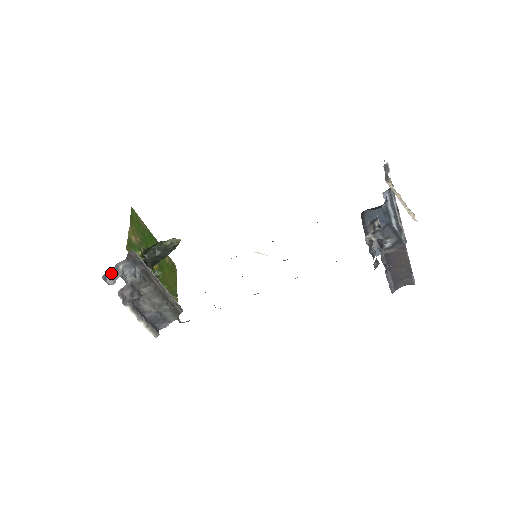
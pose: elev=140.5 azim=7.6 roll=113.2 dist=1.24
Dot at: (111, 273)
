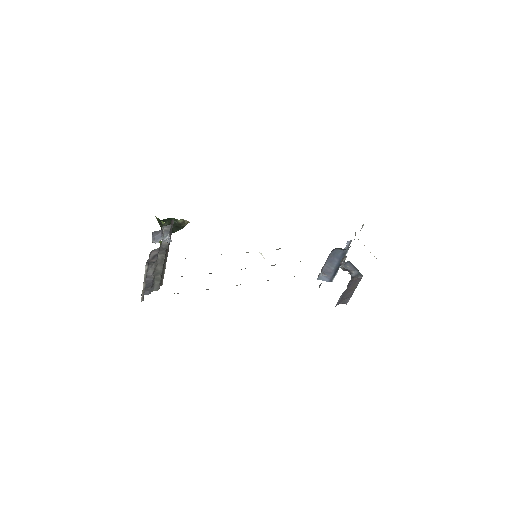
Dot at: (158, 233)
